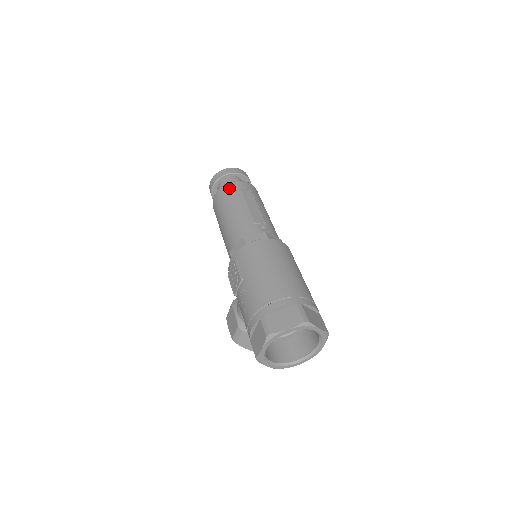
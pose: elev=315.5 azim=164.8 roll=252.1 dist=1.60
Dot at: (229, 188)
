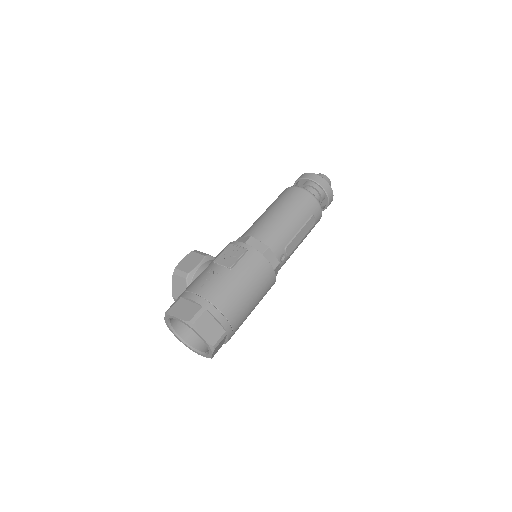
Dot at: (312, 202)
